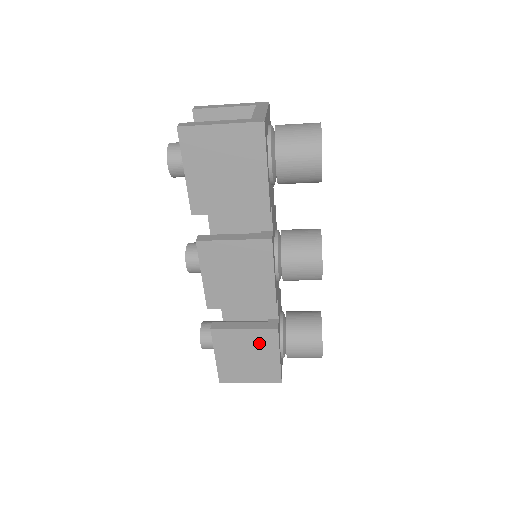
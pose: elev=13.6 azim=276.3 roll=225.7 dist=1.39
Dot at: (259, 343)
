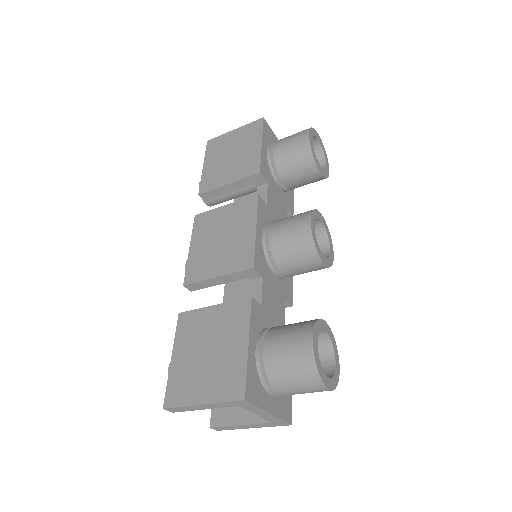
Dot at: (226, 325)
